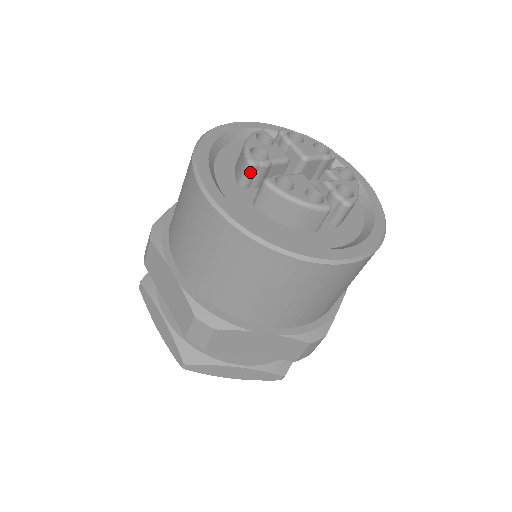
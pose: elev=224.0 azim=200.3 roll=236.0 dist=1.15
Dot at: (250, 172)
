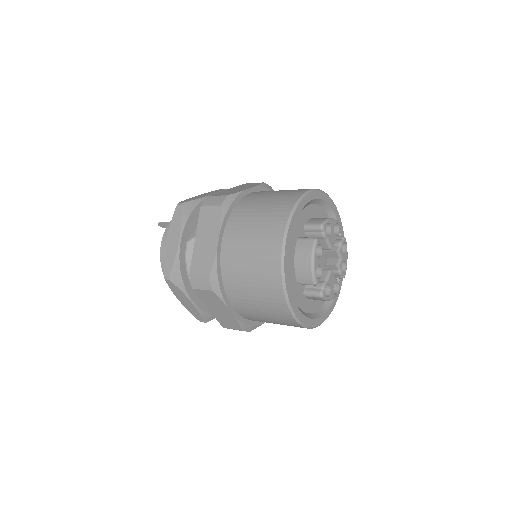
Dot at: occluded
